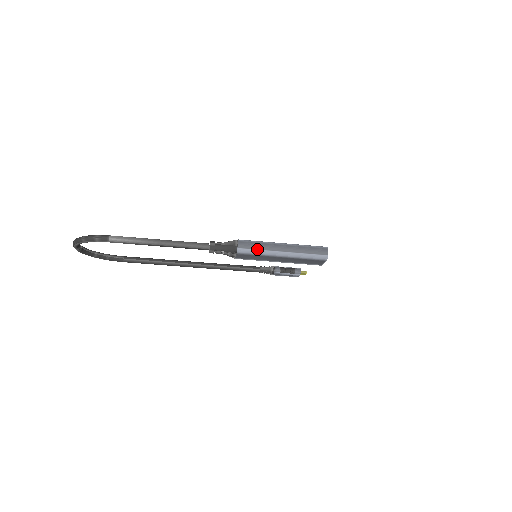
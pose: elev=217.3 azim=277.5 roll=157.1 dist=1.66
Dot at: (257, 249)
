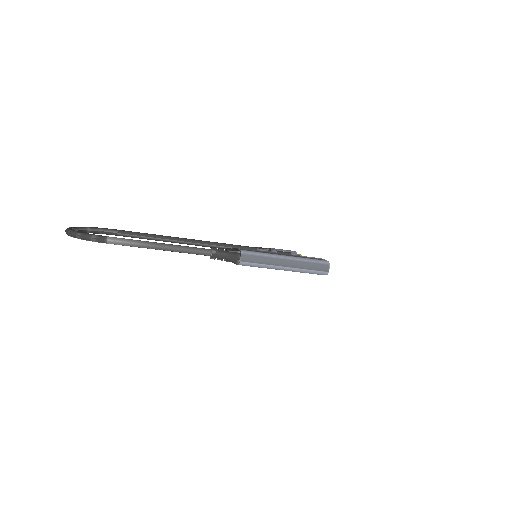
Dot at: (259, 263)
